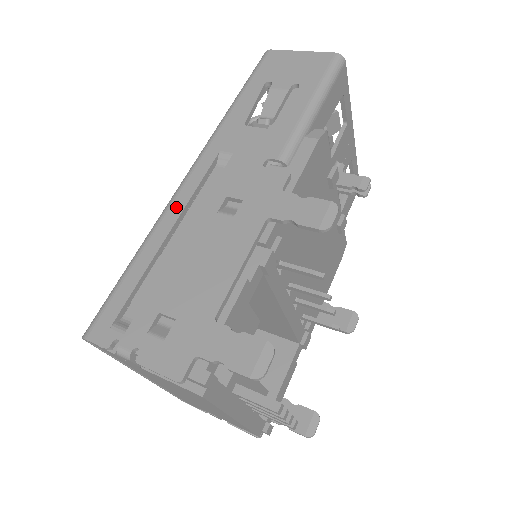
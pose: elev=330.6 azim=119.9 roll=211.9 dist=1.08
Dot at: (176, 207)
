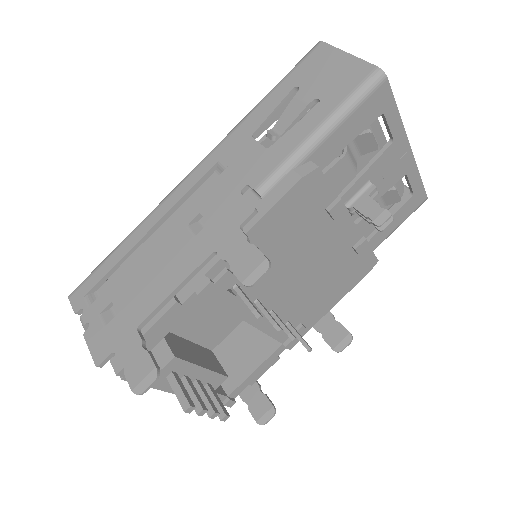
Dot at: (165, 207)
